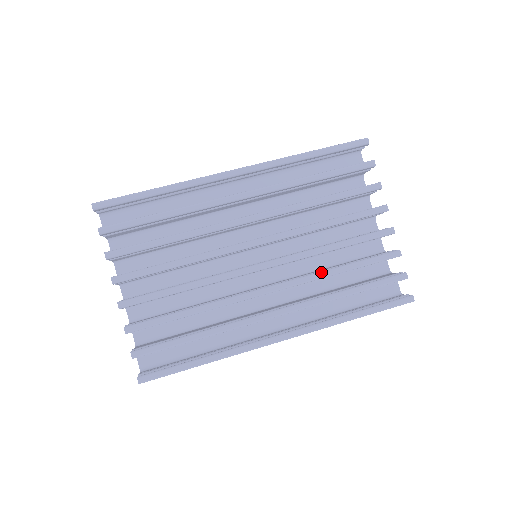
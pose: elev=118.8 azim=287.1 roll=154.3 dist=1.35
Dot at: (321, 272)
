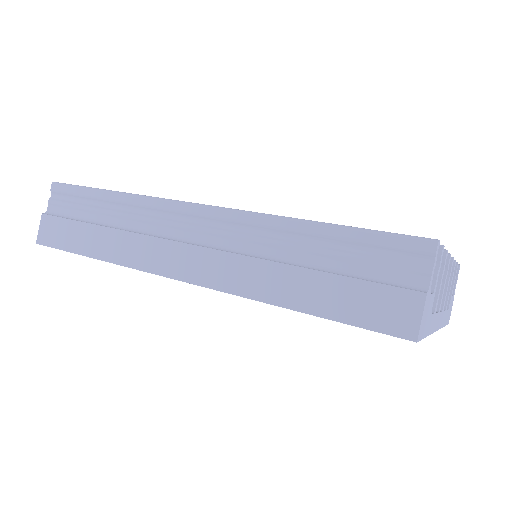
Dot at: occluded
